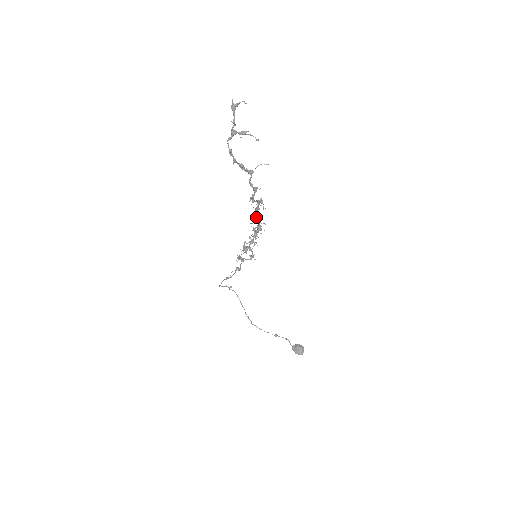
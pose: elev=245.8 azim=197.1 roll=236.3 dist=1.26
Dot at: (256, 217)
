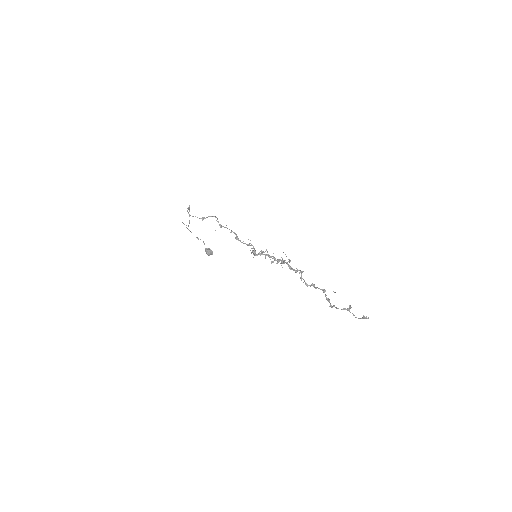
Dot at: (286, 263)
